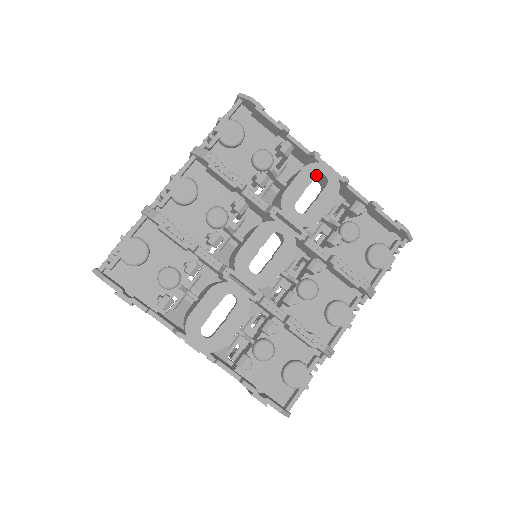
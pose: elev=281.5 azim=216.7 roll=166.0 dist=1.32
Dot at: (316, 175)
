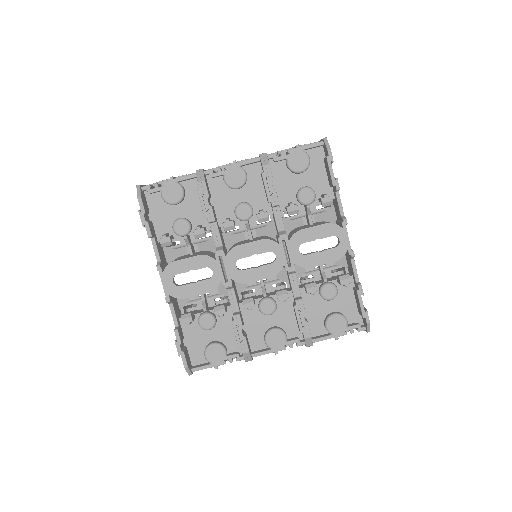
Dot at: (333, 235)
